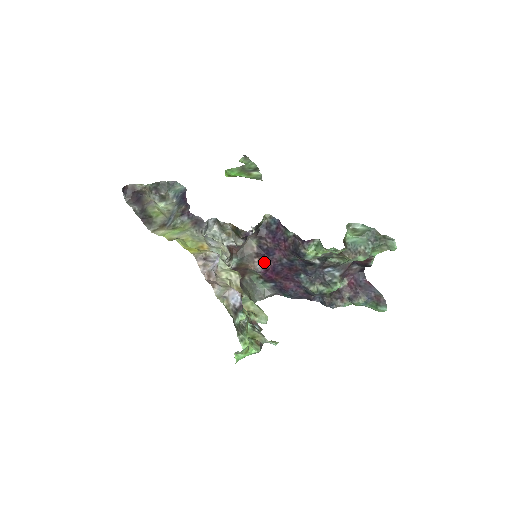
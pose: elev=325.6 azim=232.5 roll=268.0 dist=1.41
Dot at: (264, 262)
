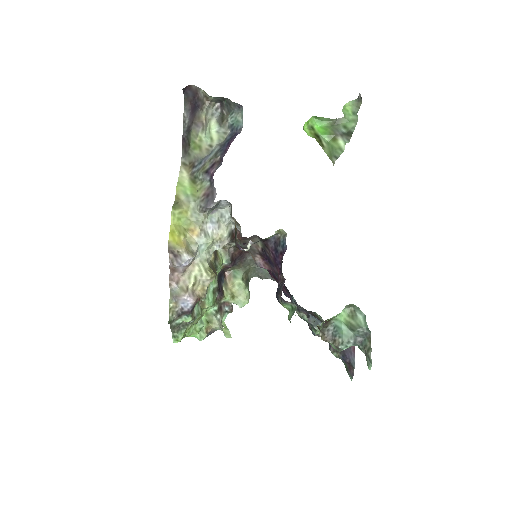
Dot at: (264, 263)
